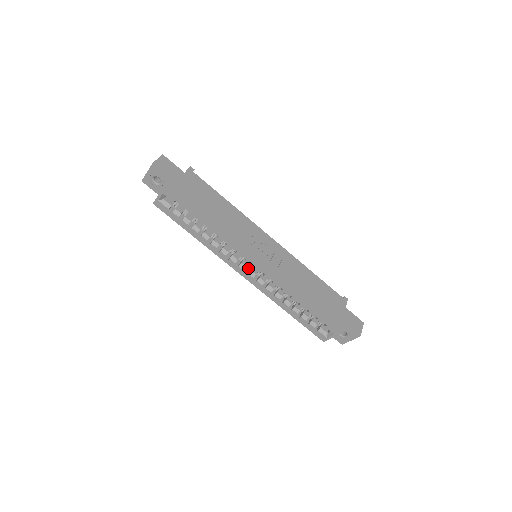
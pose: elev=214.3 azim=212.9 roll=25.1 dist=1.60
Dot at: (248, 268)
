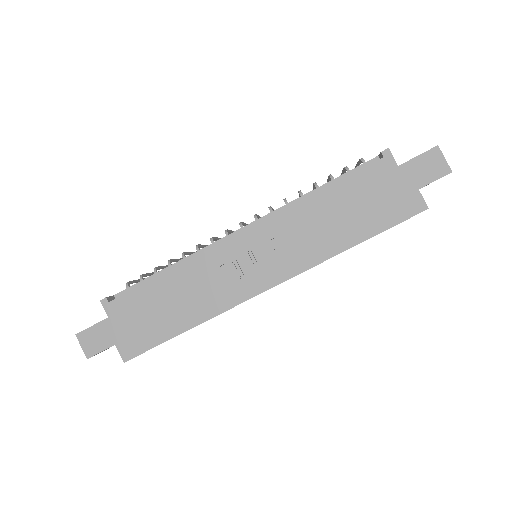
Dot at: occluded
